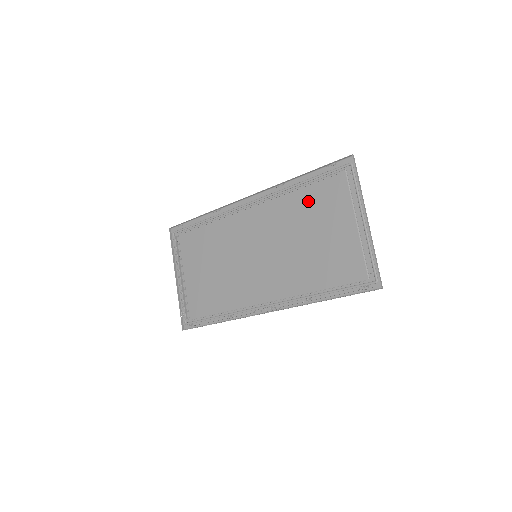
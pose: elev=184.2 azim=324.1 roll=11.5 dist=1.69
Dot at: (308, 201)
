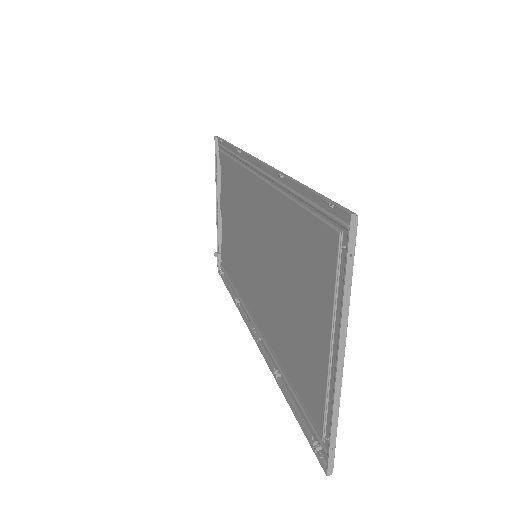
Dot at: (297, 237)
